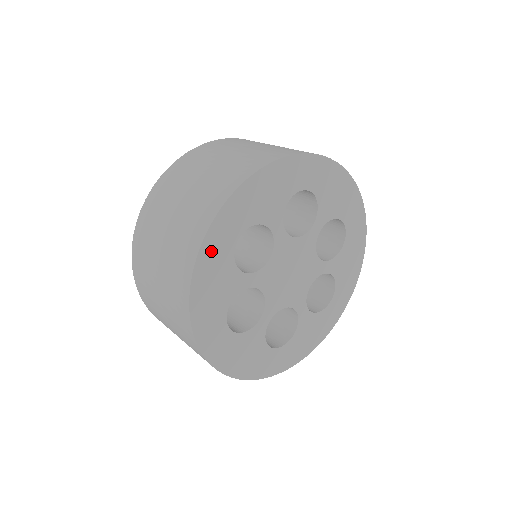
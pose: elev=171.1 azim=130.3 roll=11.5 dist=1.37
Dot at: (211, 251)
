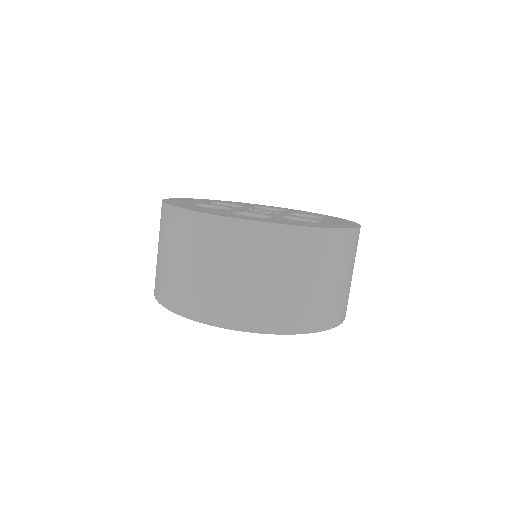
Dot at: occluded
